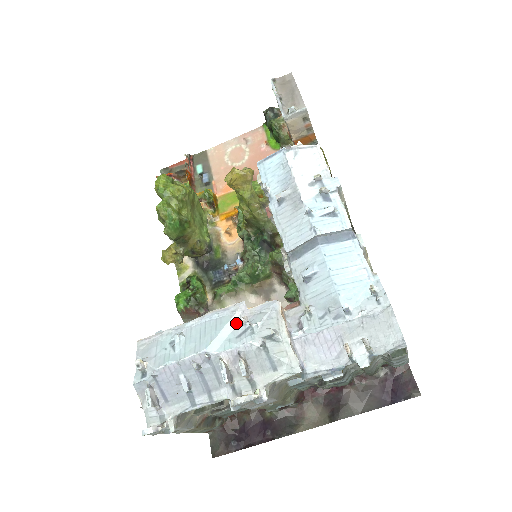
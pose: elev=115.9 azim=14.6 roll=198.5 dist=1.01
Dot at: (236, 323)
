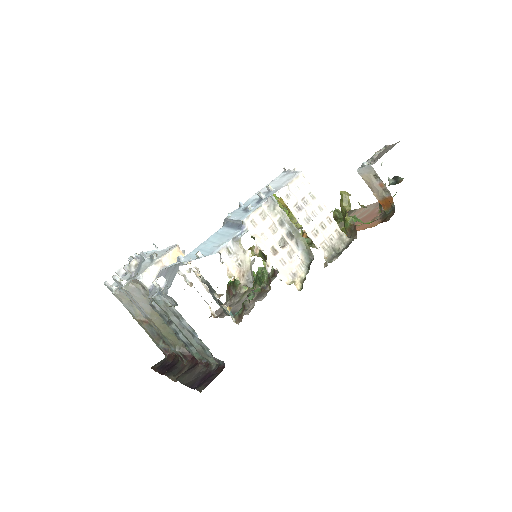
Dot at: occluded
